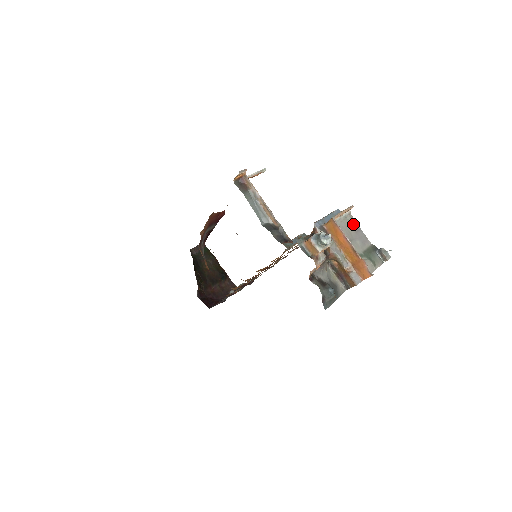
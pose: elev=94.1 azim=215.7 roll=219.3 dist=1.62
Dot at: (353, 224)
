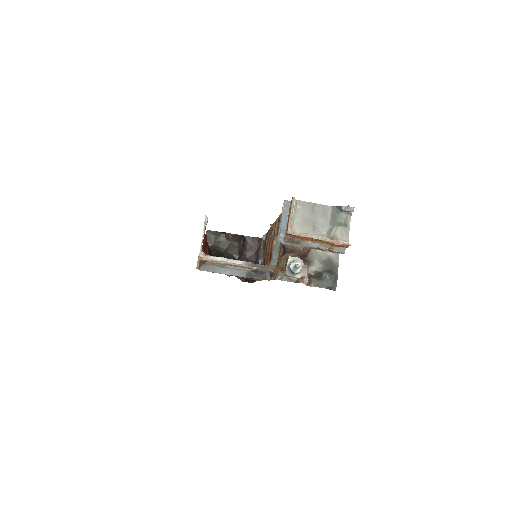
Dot at: (305, 208)
